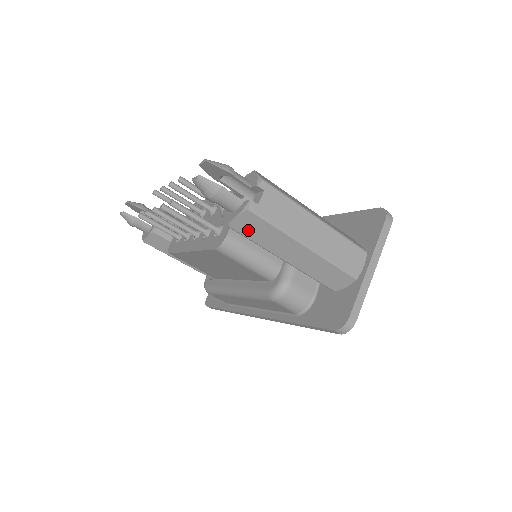
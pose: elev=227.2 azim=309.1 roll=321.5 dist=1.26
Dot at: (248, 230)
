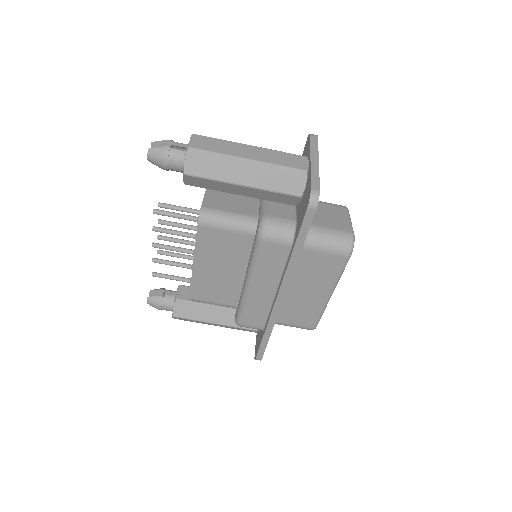
Dot at: (199, 169)
